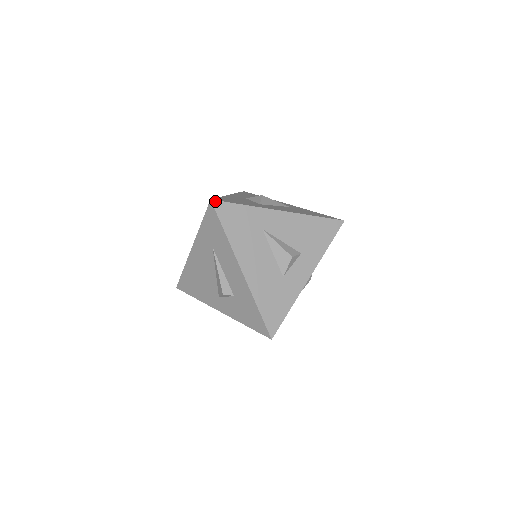
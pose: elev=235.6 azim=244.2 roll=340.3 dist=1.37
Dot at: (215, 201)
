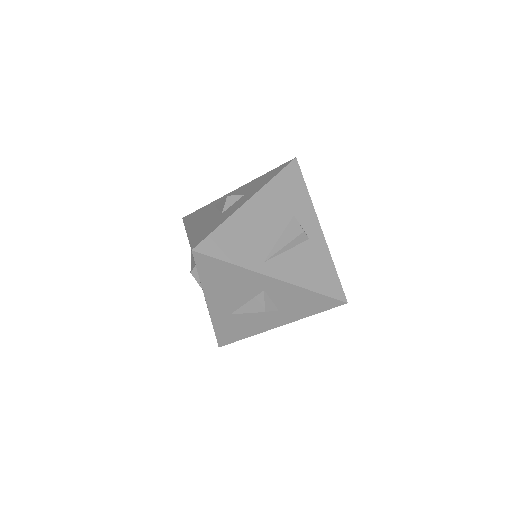
Dot at: (185, 217)
